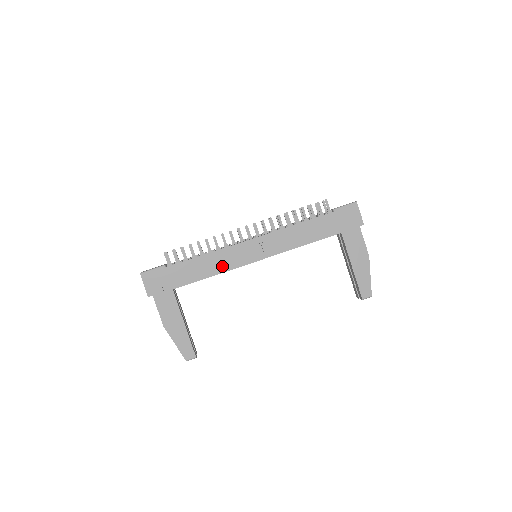
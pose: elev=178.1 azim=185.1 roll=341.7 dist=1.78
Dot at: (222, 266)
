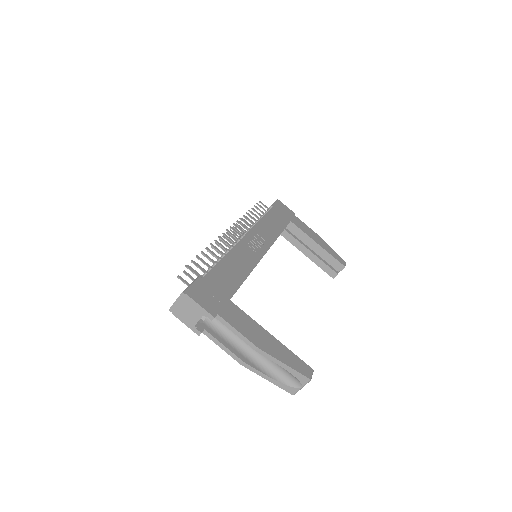
Dot at: (247, 263)
